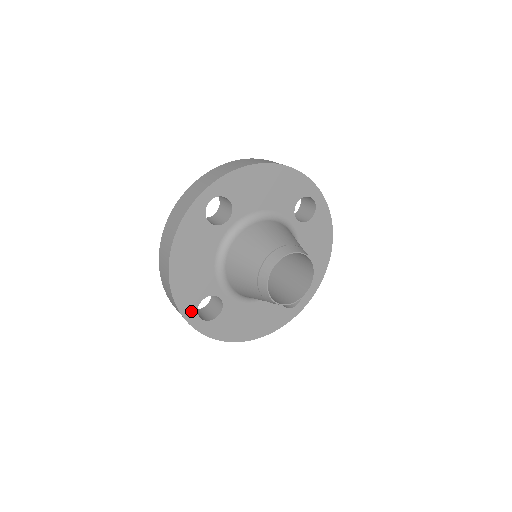
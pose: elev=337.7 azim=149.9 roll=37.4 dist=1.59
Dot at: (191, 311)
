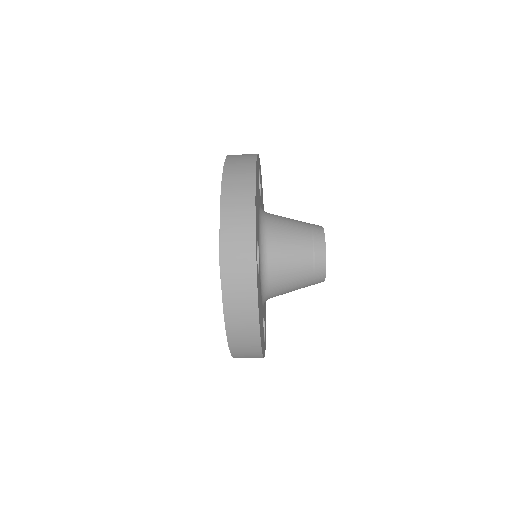
Dot at: (256, 239)
